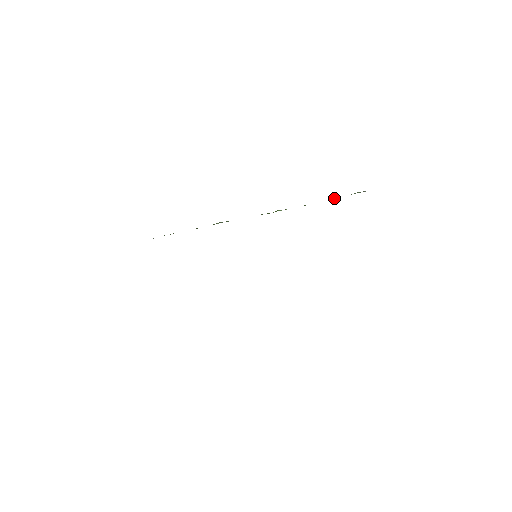
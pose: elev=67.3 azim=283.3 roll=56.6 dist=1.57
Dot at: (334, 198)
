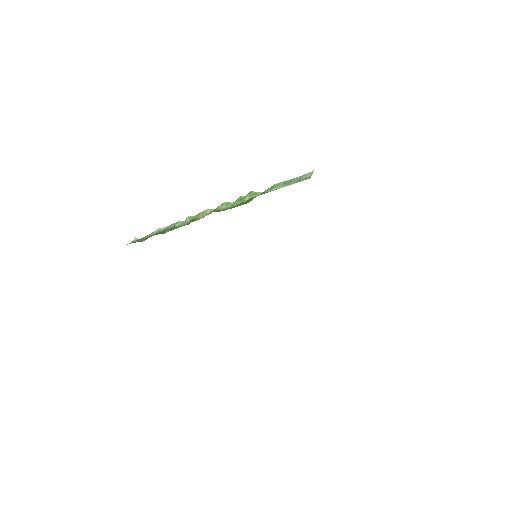
Dot at: (272, 187)
